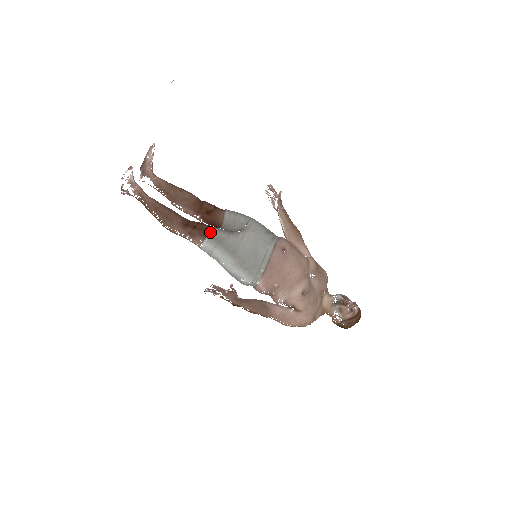
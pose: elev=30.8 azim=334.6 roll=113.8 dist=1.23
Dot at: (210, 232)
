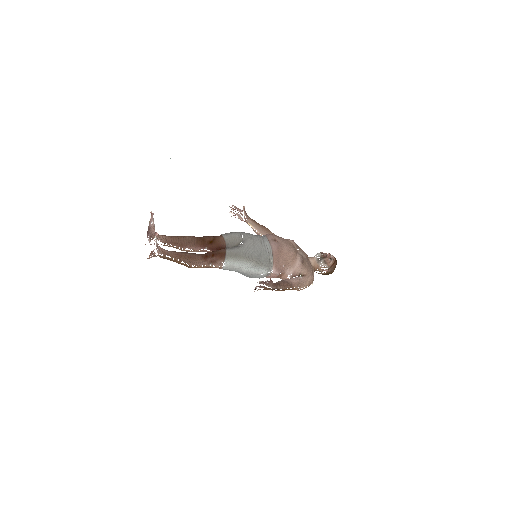
Dot at: (226, 253)
